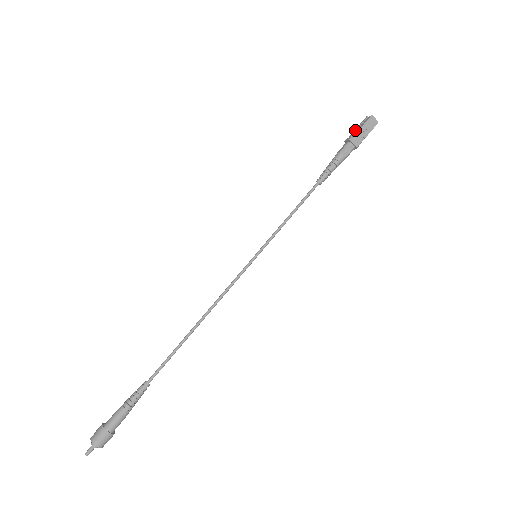
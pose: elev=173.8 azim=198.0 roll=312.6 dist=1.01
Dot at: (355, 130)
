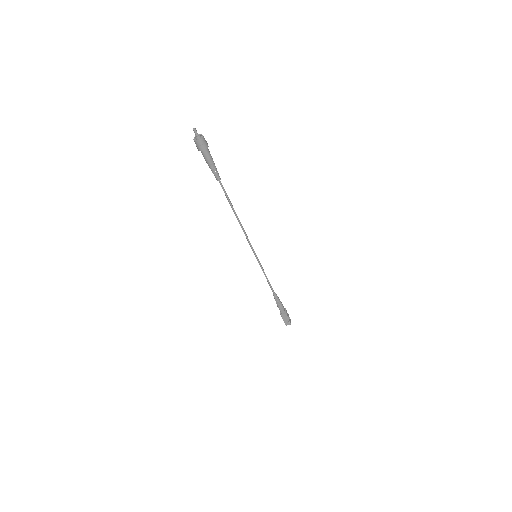
Dot at: occluded
